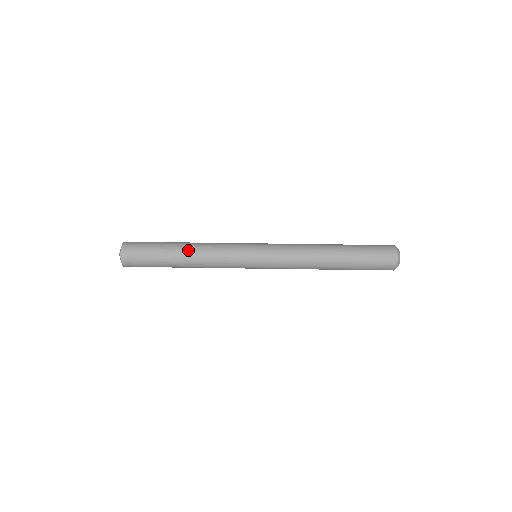
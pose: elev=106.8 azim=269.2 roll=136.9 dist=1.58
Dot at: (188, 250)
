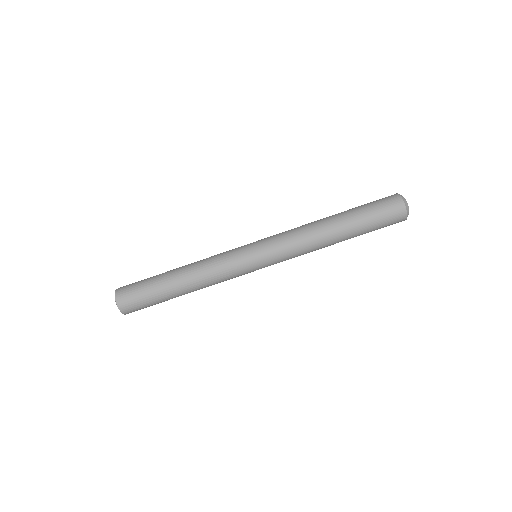
Dot at: (183, 271)
